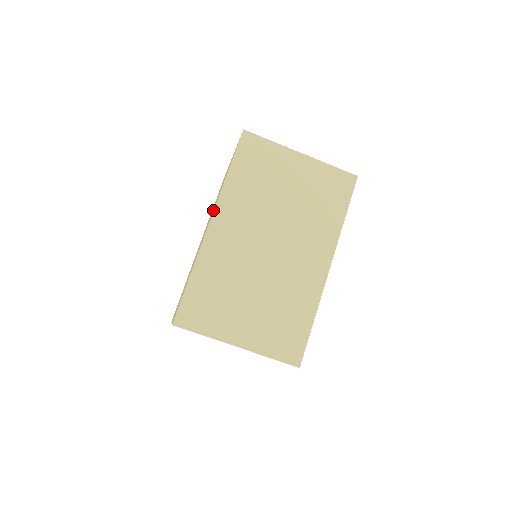
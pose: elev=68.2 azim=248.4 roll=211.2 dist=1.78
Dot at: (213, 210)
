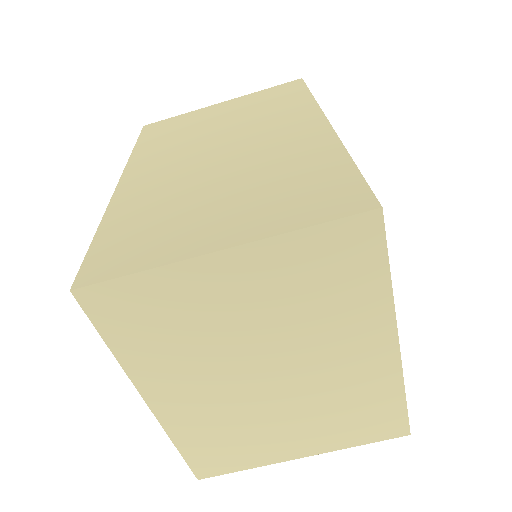
Dot at: occluded
